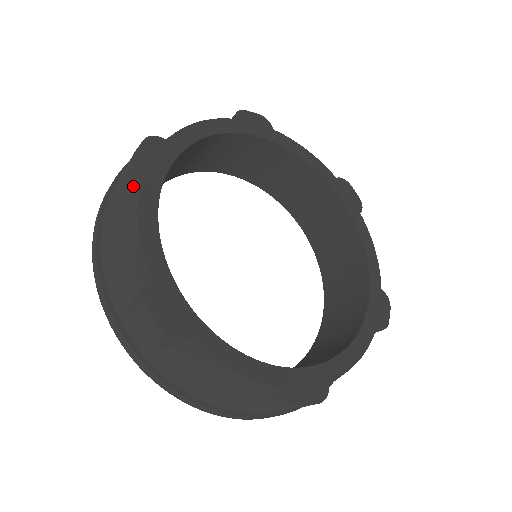
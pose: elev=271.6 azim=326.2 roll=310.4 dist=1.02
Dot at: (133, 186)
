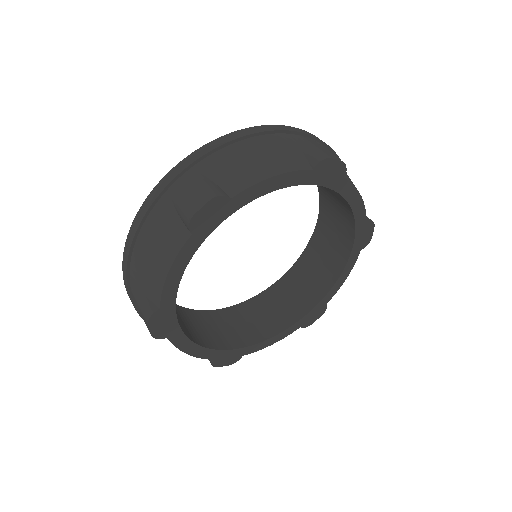
Dot at: (181, 230)
